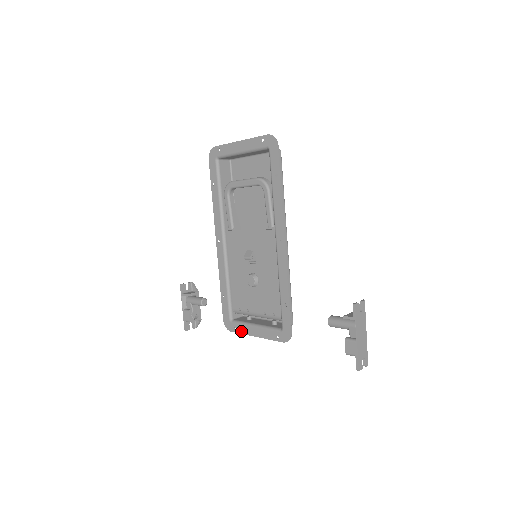
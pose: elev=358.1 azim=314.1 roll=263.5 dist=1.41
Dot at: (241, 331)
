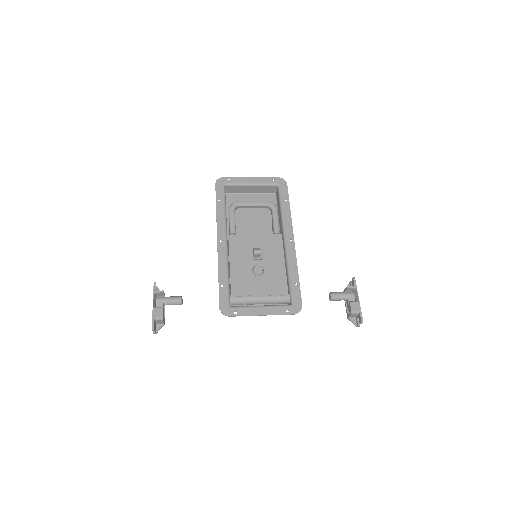
Dot at: (244, 313)
